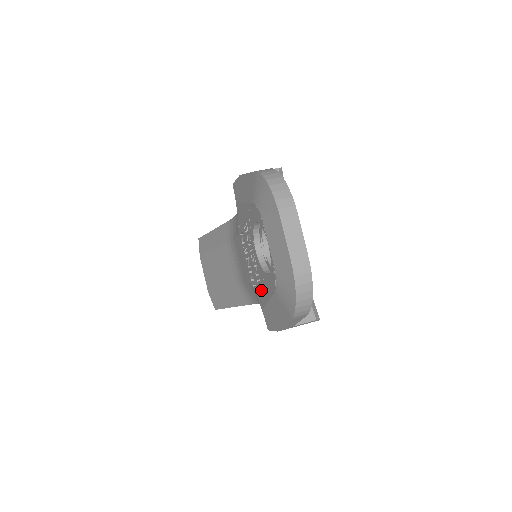
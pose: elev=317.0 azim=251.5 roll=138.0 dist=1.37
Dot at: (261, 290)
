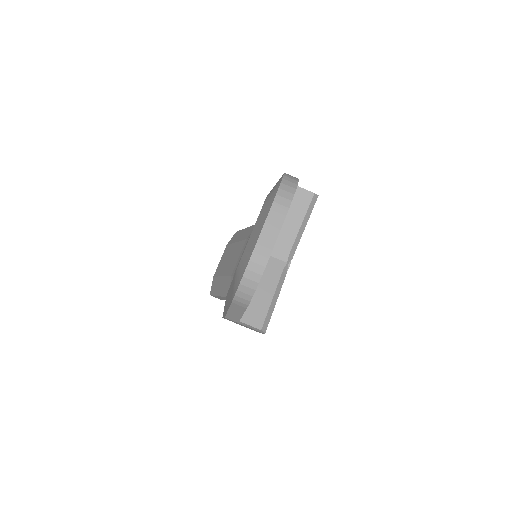
Dot at: occluded
